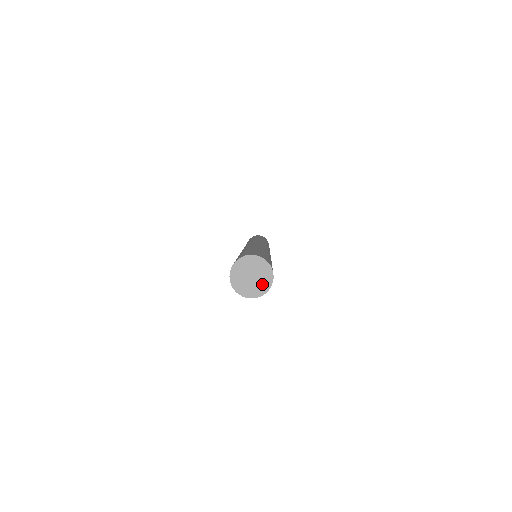
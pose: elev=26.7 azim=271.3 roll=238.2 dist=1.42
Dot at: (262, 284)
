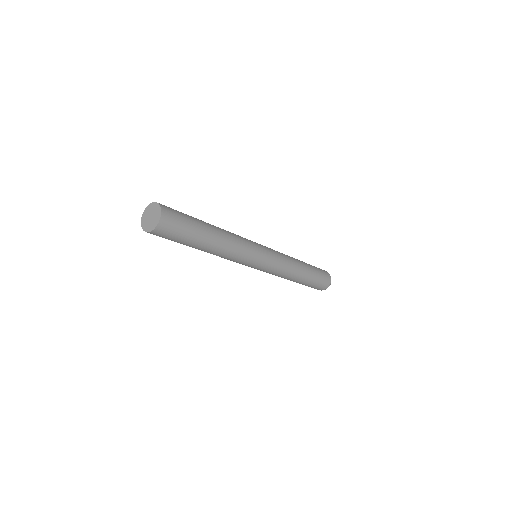
Dot at: (157, 214)
